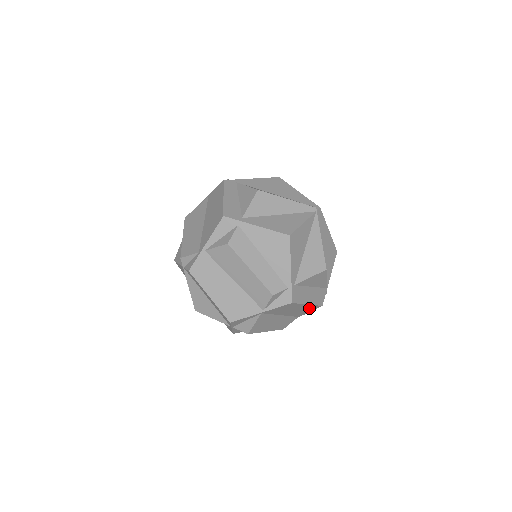
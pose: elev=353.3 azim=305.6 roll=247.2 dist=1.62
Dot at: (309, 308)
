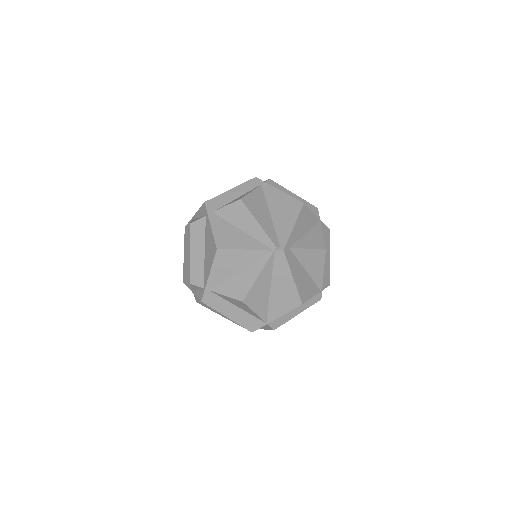
Dot at: occluded
